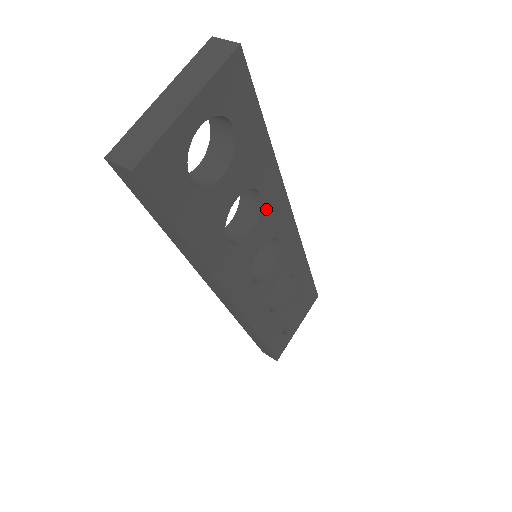
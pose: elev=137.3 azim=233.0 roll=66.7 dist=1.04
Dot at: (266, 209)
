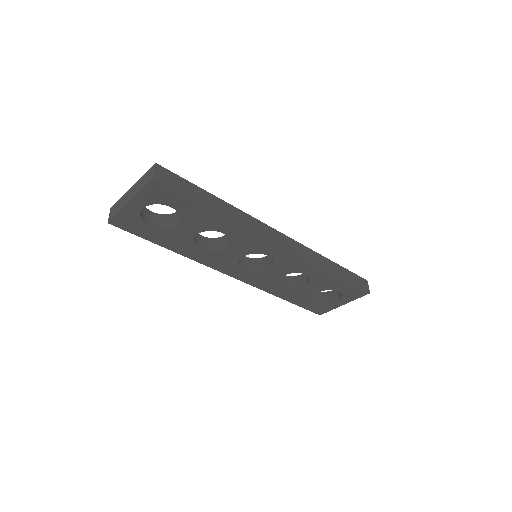
Dot at: (237, 240)
